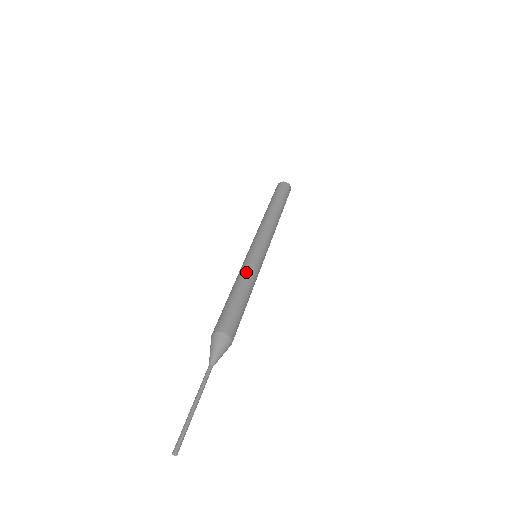
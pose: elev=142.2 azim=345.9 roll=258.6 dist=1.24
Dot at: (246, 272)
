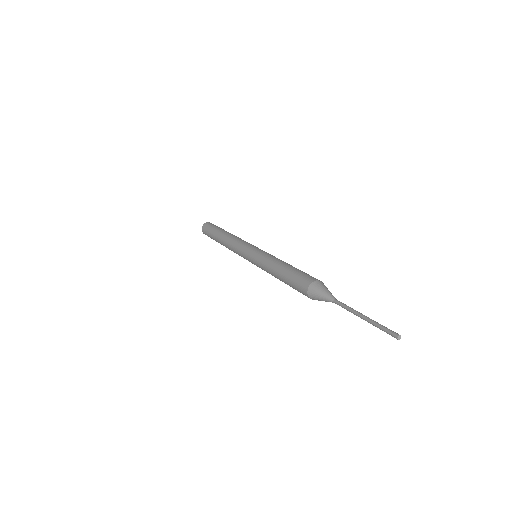
Dot at: occluded
